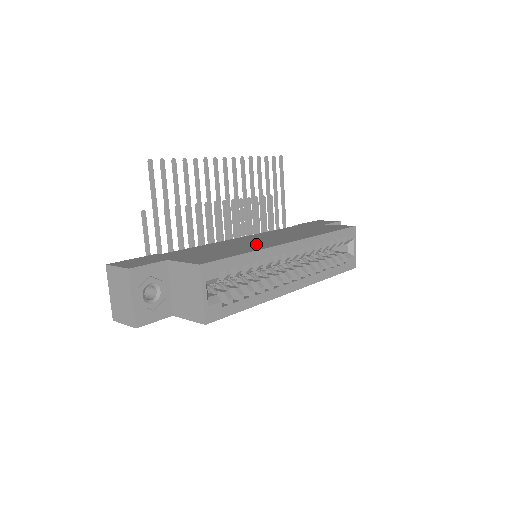
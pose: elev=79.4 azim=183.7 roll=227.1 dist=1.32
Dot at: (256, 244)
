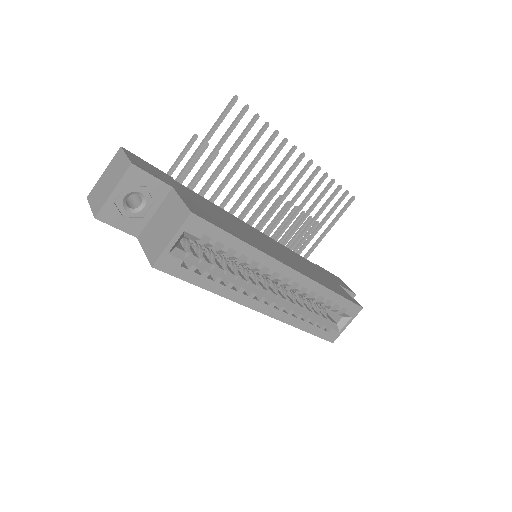
Dot at: (262, 244)
